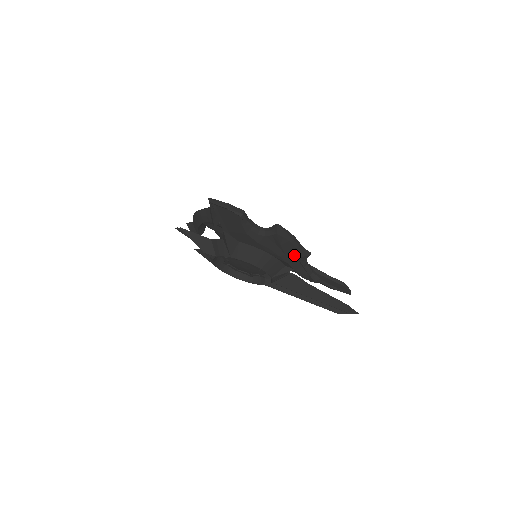
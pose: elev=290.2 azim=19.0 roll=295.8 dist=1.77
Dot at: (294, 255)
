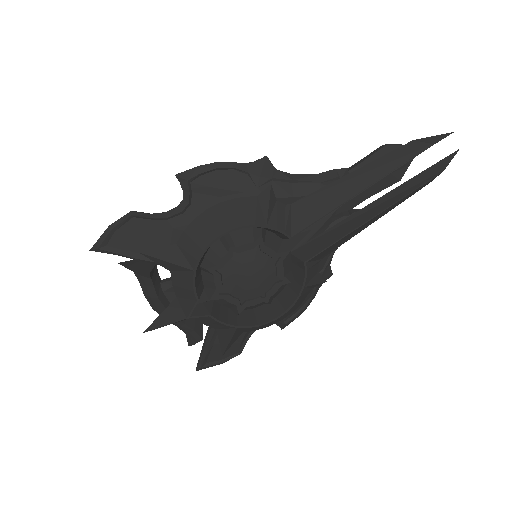
Dot at: (252, 180)
